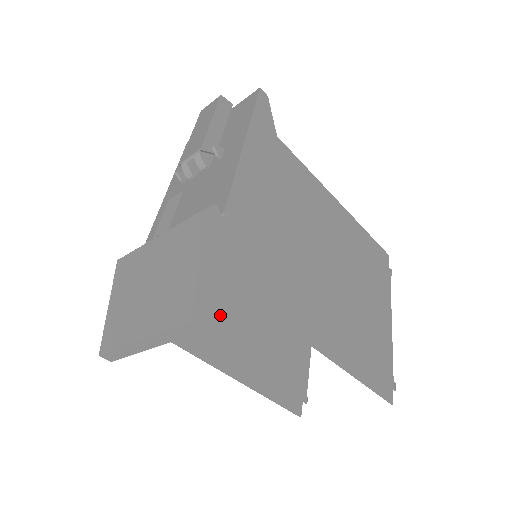
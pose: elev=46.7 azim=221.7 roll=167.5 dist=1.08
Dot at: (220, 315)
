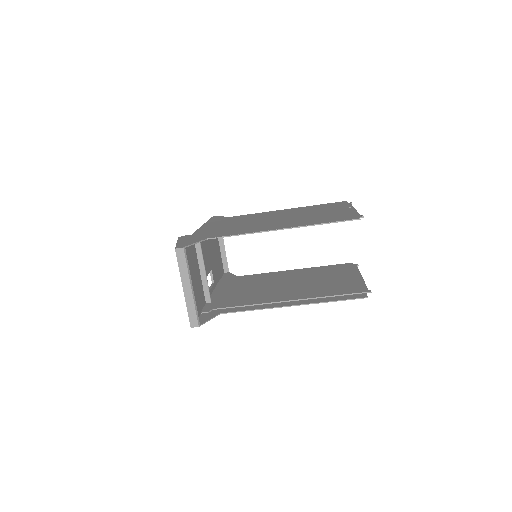
Dot at: (192, 244)
